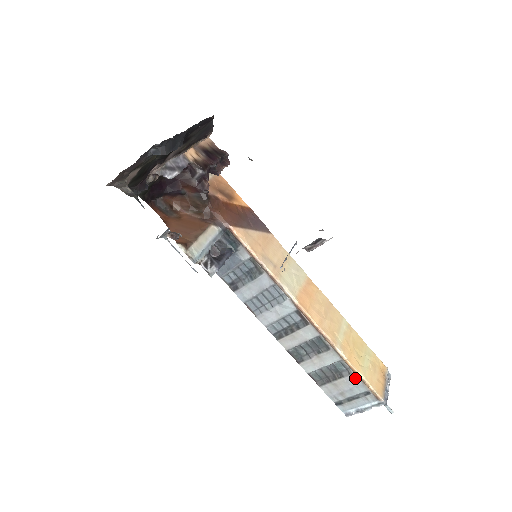
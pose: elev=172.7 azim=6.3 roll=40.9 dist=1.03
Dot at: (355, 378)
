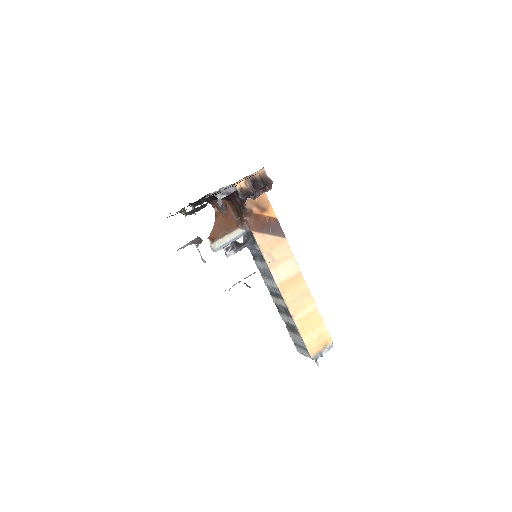
Dot at: (301, 339)
